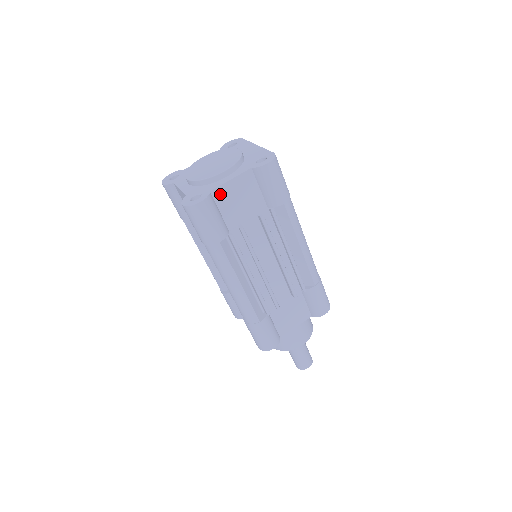
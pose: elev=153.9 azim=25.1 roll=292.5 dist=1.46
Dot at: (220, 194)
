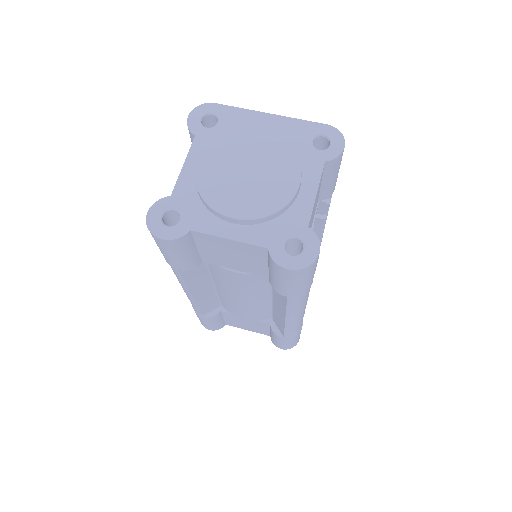
Dot at: (310, 221)
